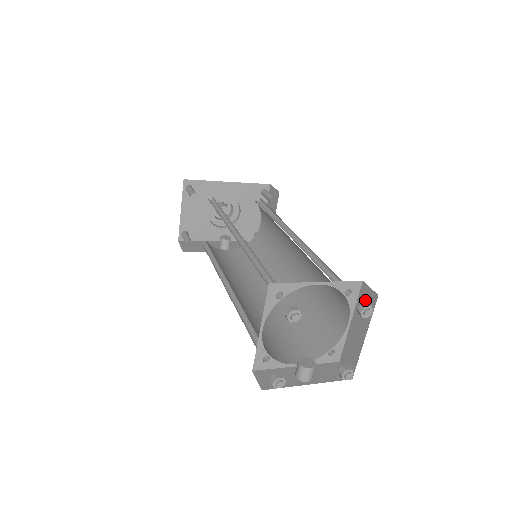
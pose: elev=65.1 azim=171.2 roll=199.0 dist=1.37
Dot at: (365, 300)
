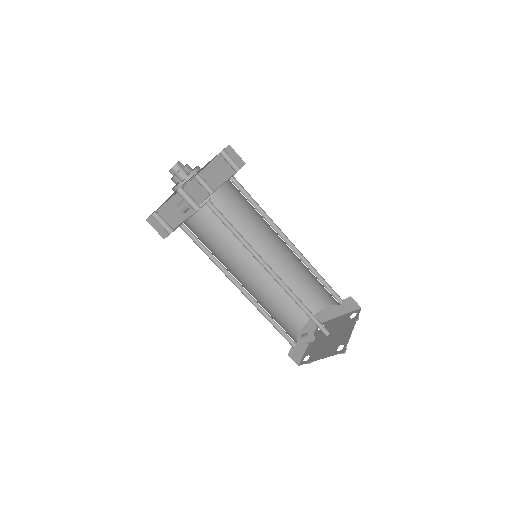
Dot at: (349, 304)
